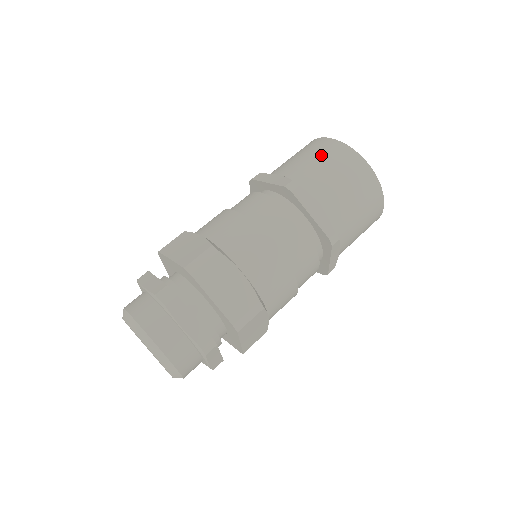
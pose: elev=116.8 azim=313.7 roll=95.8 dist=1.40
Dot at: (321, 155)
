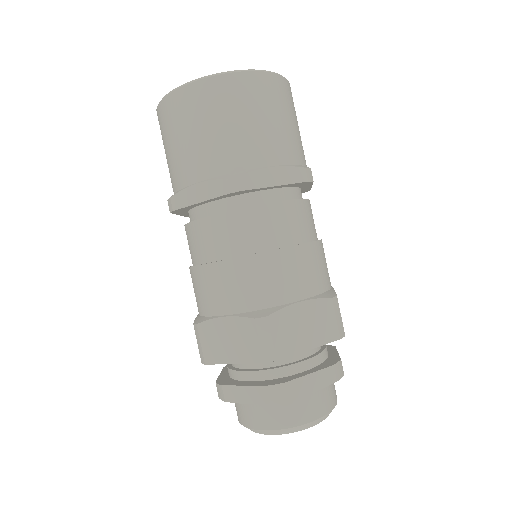
Dot at: (163, 142)
